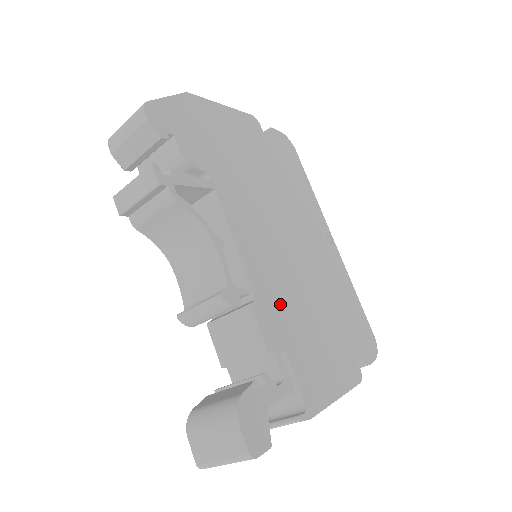
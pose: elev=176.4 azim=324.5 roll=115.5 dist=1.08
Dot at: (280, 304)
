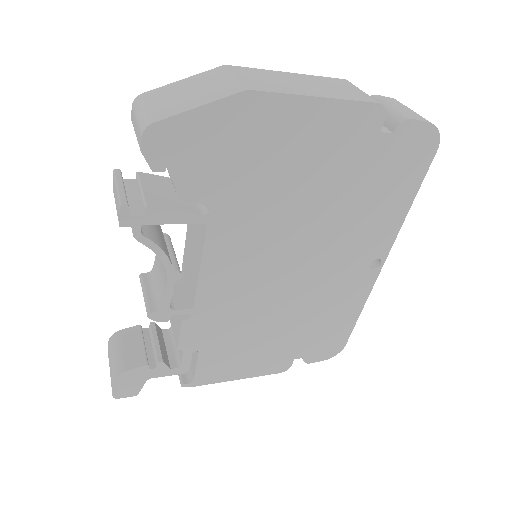
Dot at: (223, 321)
